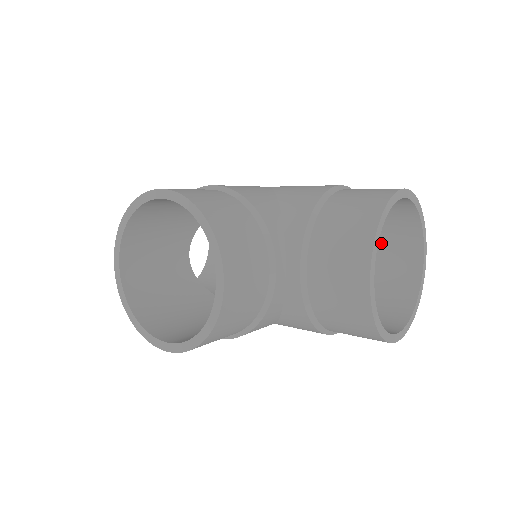
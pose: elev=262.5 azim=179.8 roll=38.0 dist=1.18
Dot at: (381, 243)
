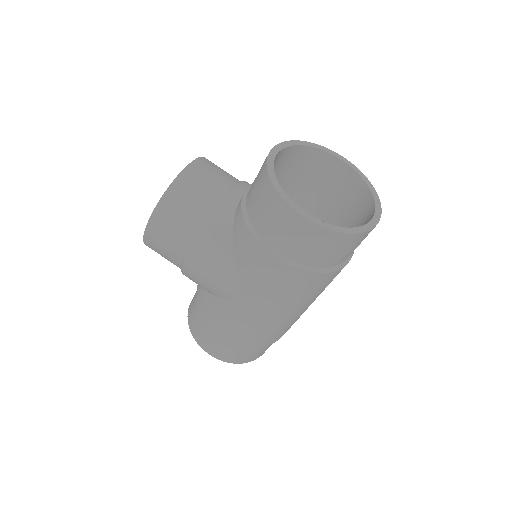
Dot at: occluded
